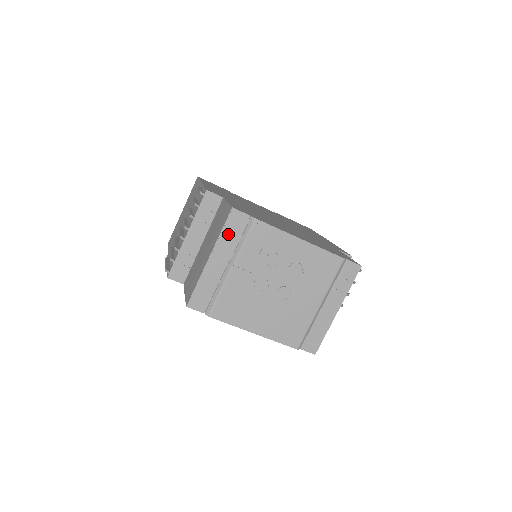
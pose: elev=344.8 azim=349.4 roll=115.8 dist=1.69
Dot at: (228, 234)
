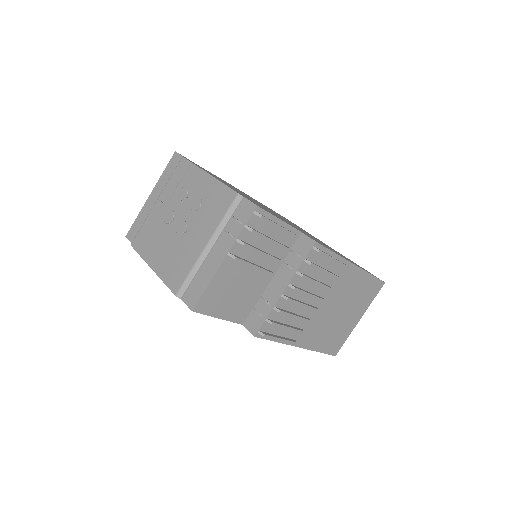
Dot at: (166, 174)
